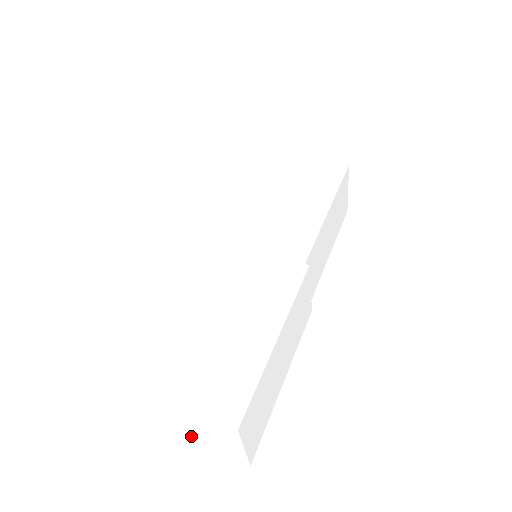
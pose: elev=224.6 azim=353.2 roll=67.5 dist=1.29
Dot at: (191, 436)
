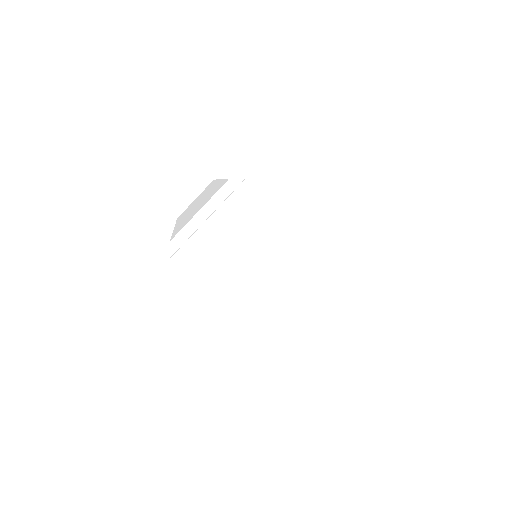
Dot at: (298, 350)
